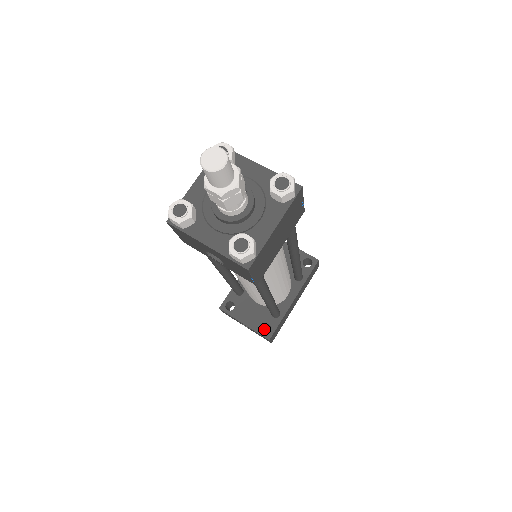
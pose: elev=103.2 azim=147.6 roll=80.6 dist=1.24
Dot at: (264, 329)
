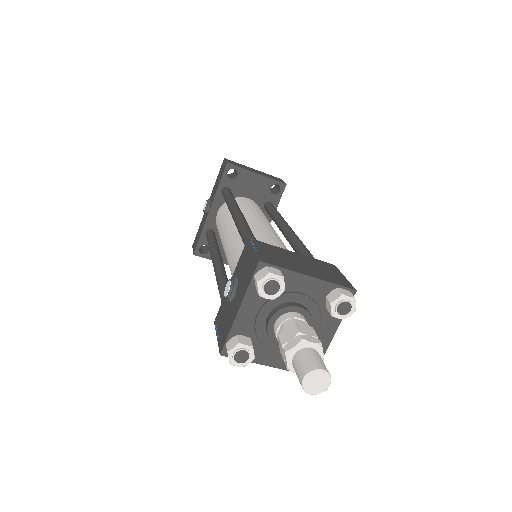
Dot at: occluded
